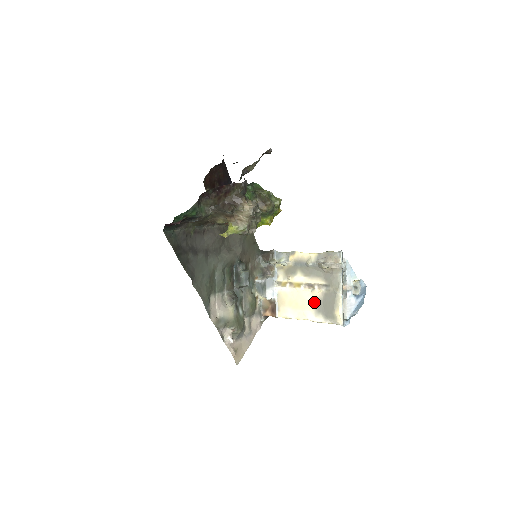
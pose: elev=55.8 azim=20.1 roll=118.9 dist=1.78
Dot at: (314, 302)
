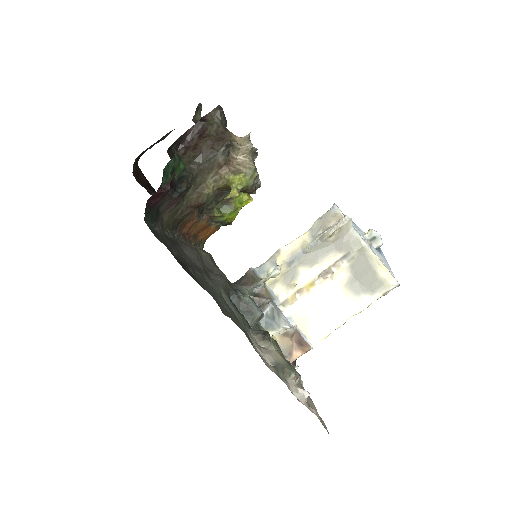
Dot at: (345, 288)
